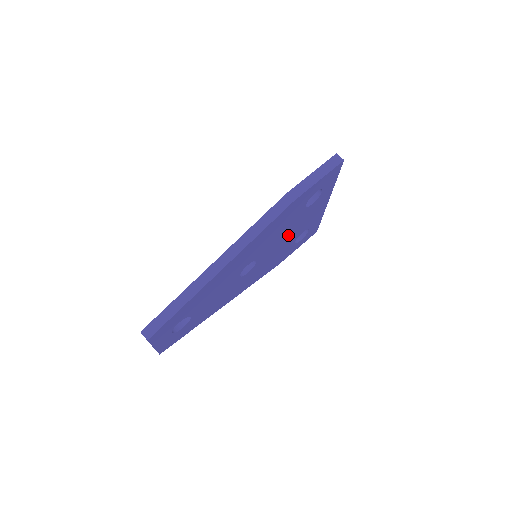
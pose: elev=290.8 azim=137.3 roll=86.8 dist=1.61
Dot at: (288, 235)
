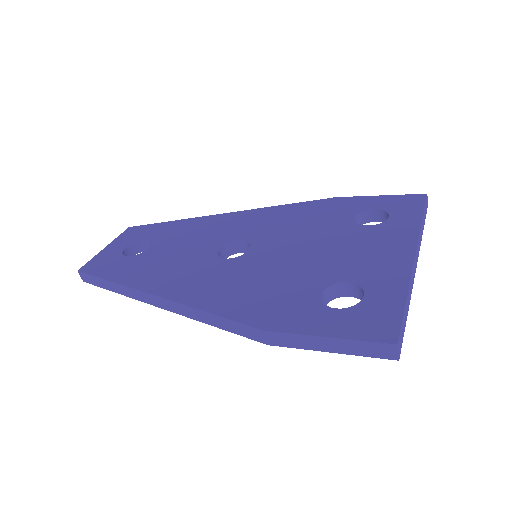
Dot at: occluded
